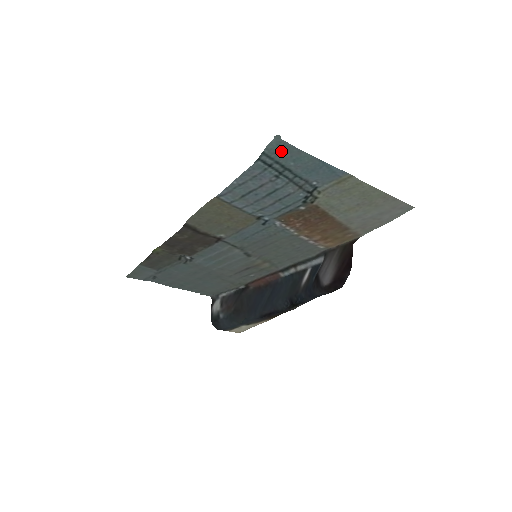
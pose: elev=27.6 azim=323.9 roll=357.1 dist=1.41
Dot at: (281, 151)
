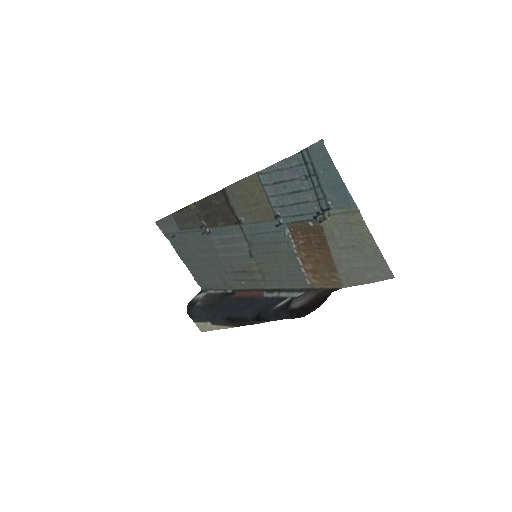
Dot at: (319, 155)
